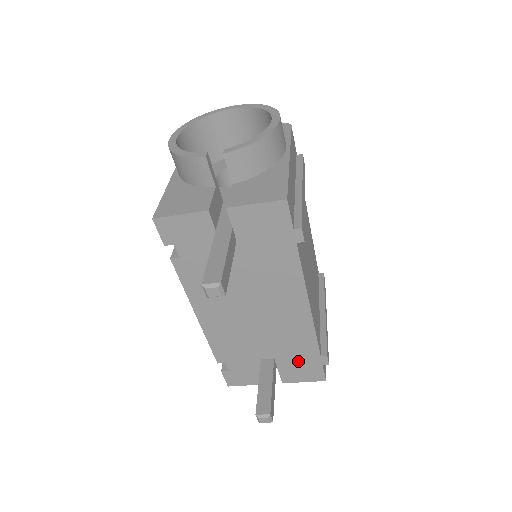
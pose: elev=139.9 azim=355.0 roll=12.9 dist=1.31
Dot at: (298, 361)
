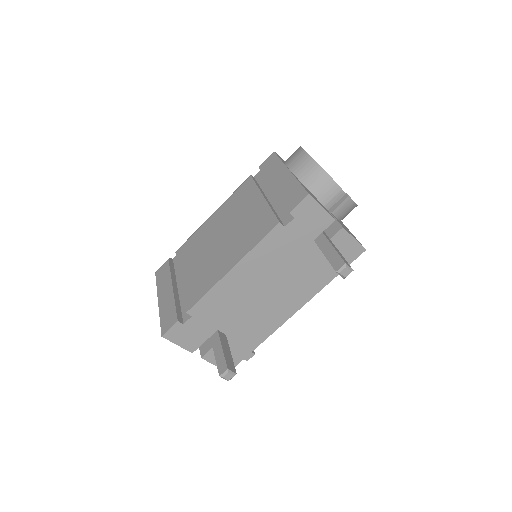
Dot at: (235, 347)
